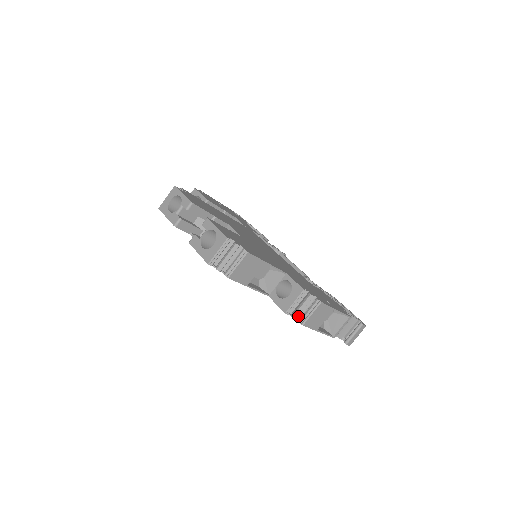
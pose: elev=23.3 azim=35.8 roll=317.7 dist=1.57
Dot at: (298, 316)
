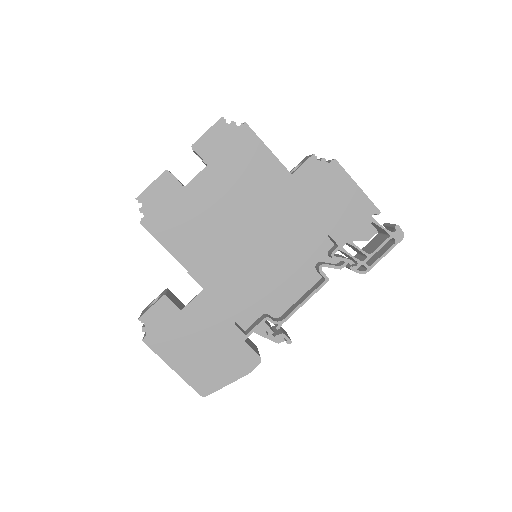
Dot at: (326, 166)
